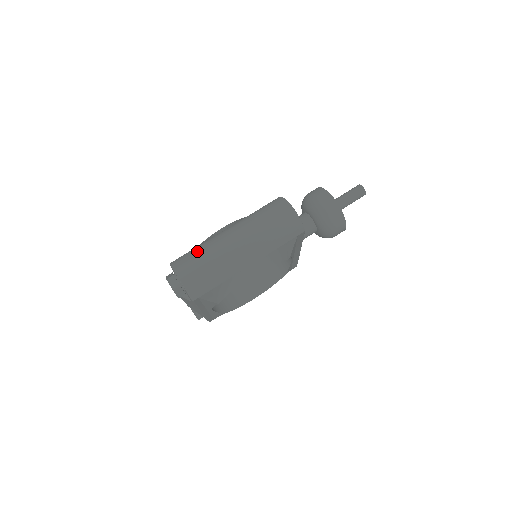
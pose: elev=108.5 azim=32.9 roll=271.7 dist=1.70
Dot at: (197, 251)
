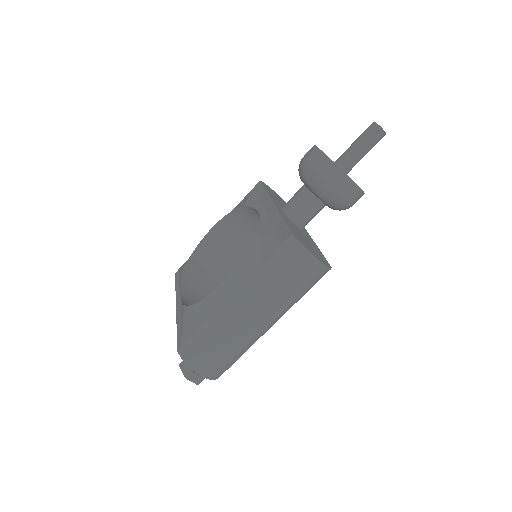
Dot at: (209, 339)
